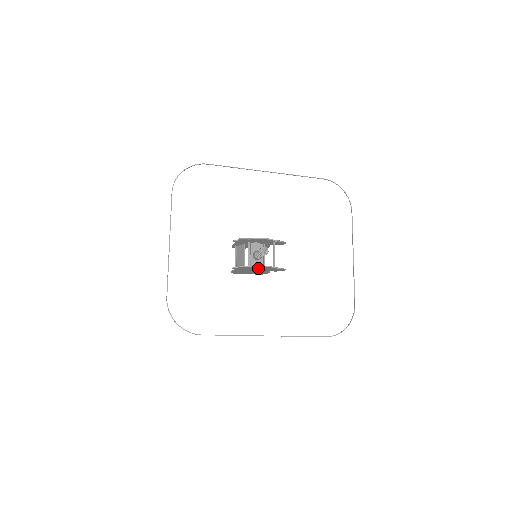
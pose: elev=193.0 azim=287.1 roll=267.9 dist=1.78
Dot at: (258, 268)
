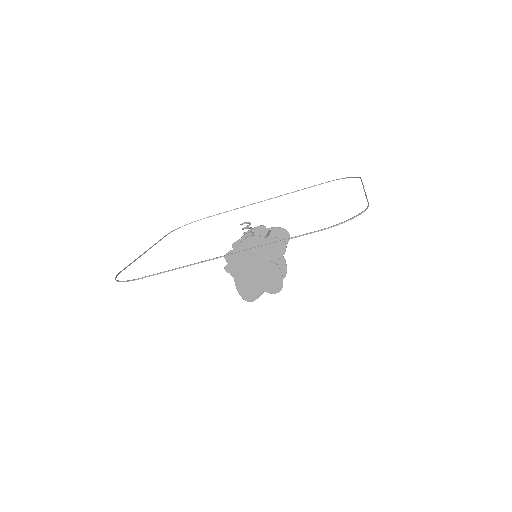
Dot at: (248, 251)
